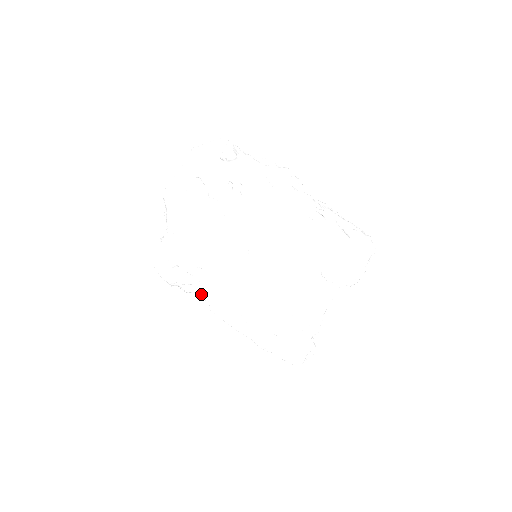
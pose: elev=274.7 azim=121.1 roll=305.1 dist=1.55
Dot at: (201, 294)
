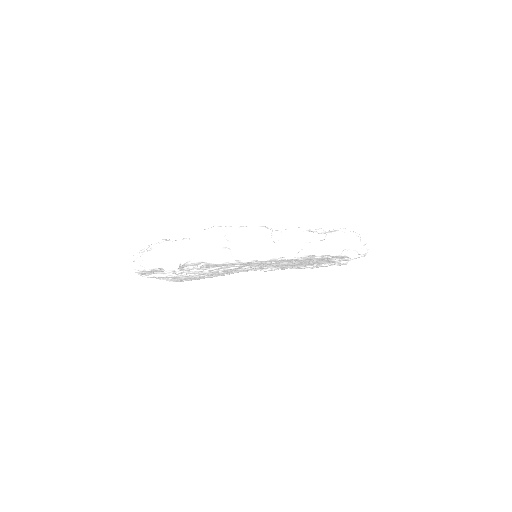
Dot at: occluded
